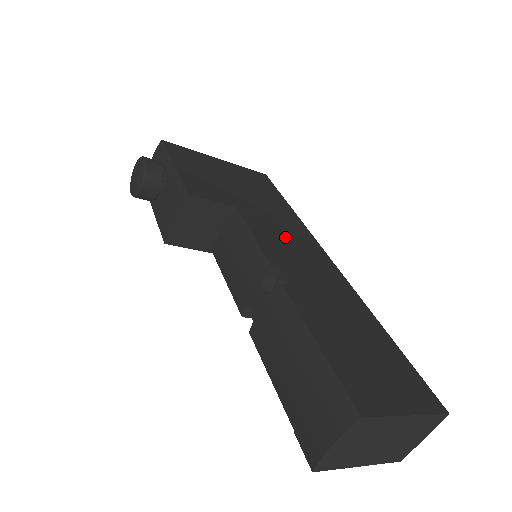
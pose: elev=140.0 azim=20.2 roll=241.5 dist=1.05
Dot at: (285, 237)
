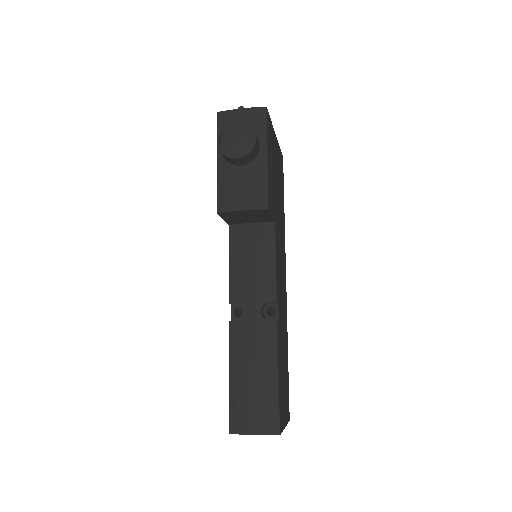
Dot at: (281, 259)
